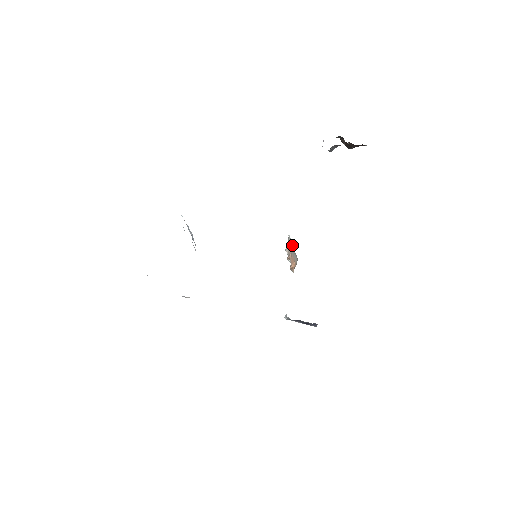
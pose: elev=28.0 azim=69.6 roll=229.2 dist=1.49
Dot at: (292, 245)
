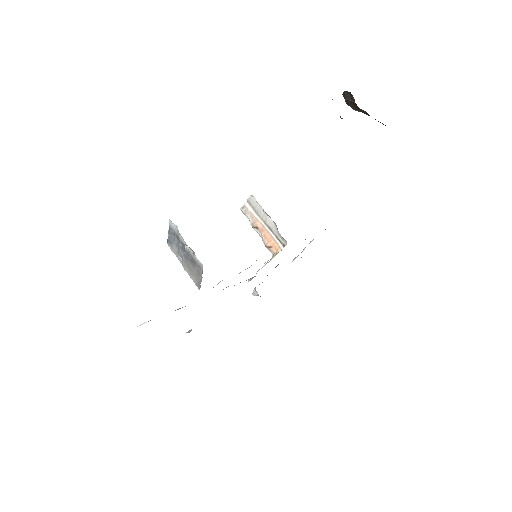
Dot at: (266, 216)
